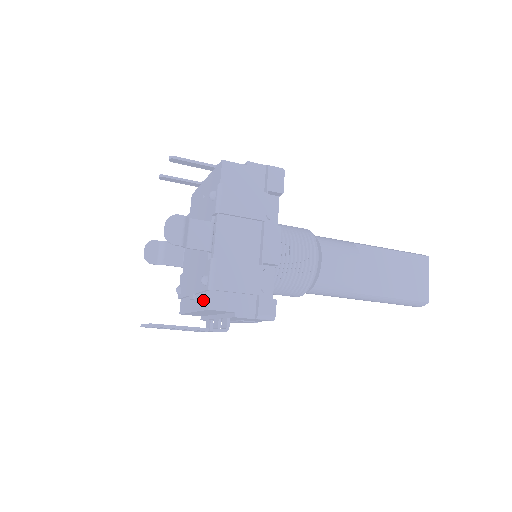
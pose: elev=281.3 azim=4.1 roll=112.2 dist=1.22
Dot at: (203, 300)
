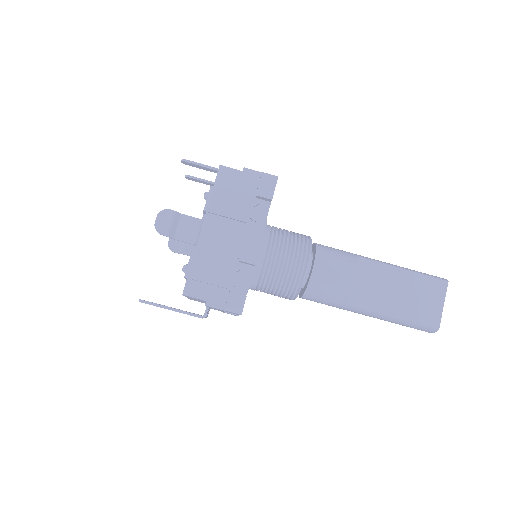
Dot at: occluded
